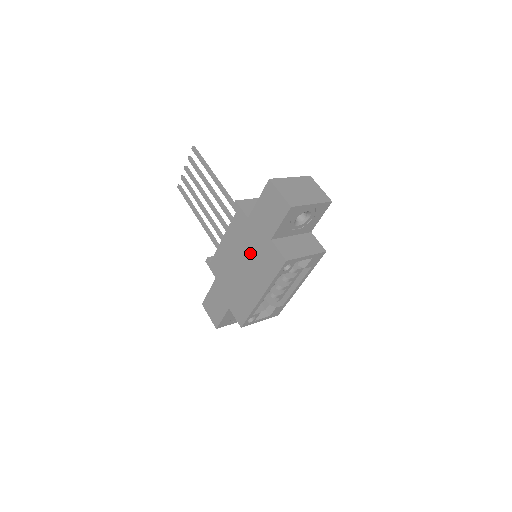
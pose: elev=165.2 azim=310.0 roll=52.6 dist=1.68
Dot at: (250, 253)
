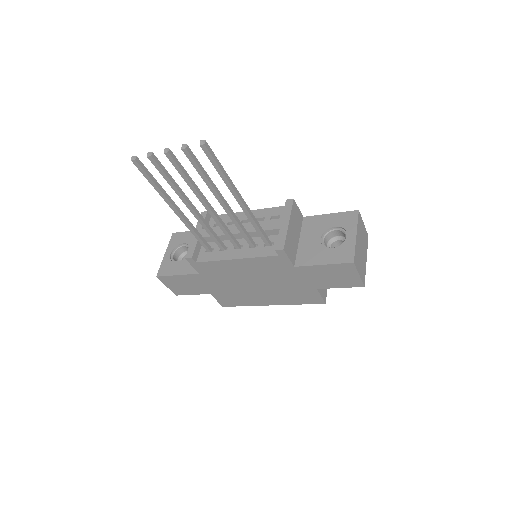
Dot at: (277, 284)
